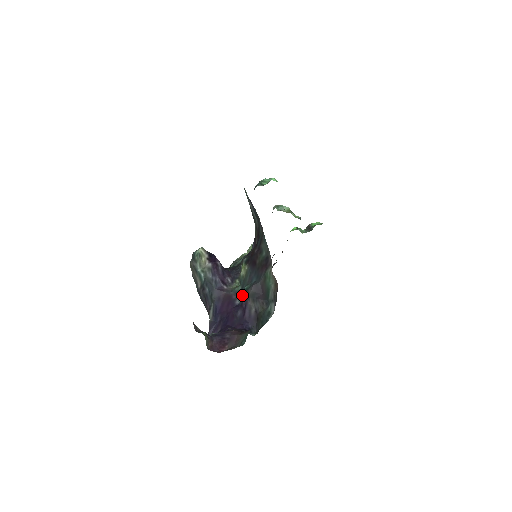
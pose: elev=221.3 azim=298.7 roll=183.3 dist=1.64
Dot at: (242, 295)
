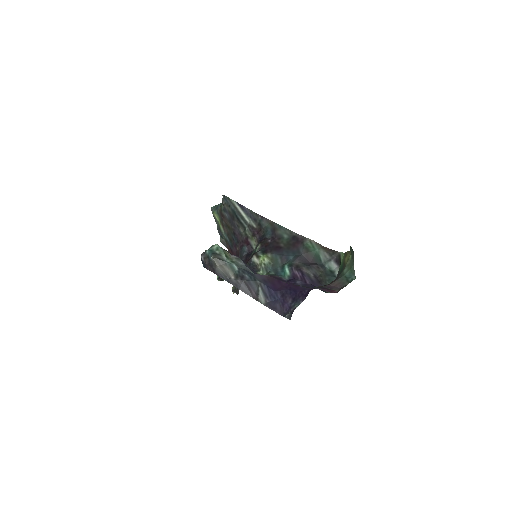
Dot at: (285, 273)
